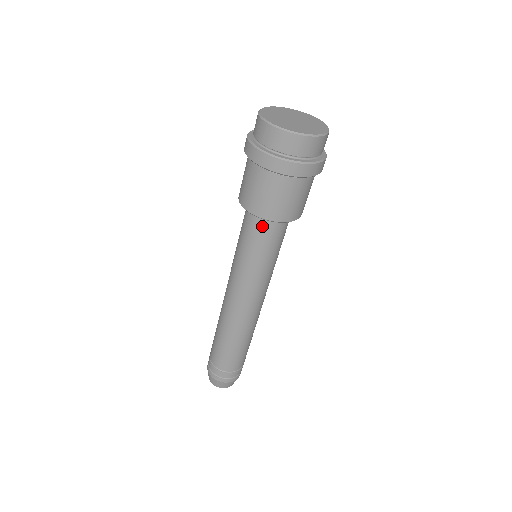
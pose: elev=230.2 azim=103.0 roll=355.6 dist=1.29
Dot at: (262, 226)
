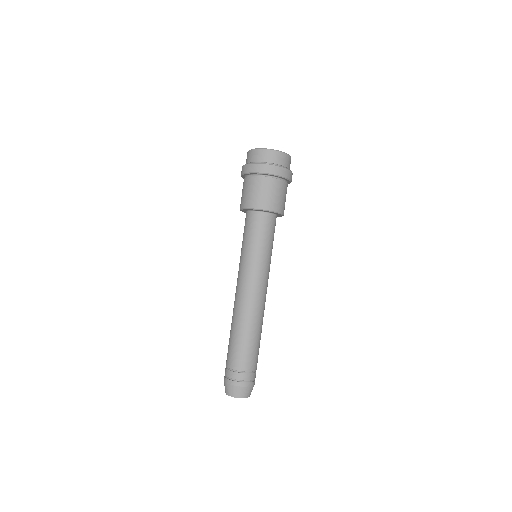
Dot at: (259, 220)
